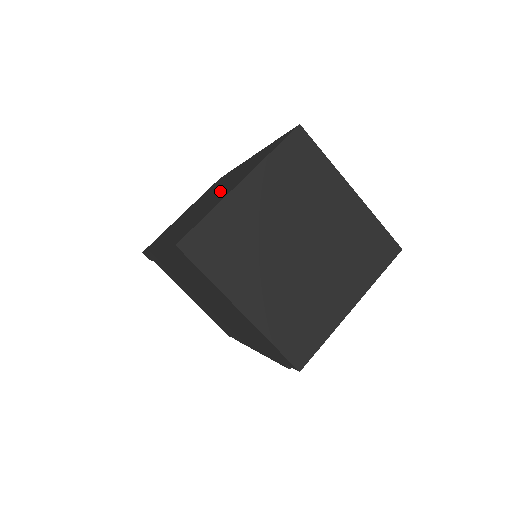
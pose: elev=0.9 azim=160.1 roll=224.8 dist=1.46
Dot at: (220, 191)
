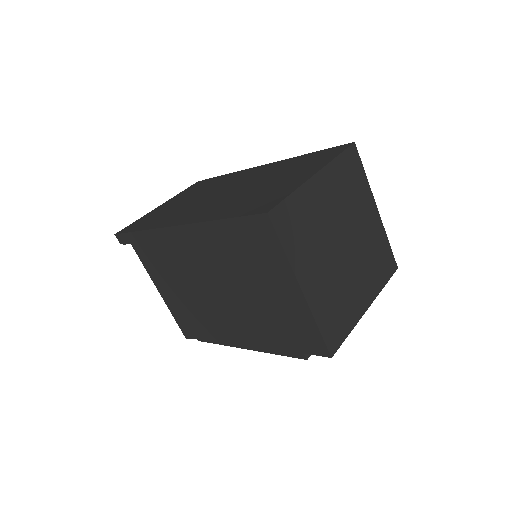
Dot at: (260, 183)
